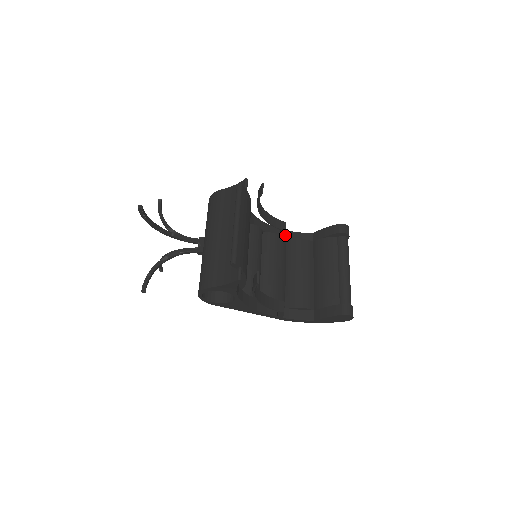
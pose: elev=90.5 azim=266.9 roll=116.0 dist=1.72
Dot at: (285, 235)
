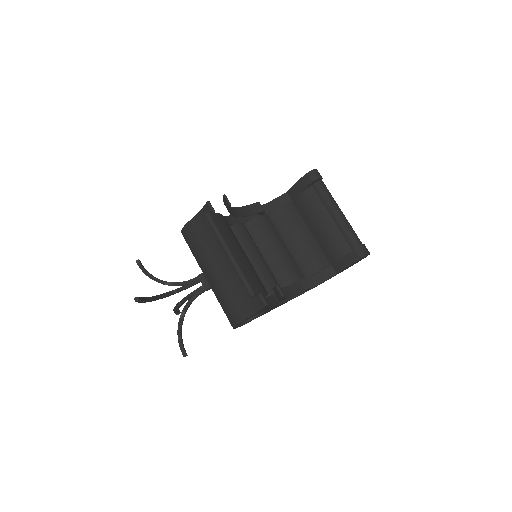
Dot at: occluded
